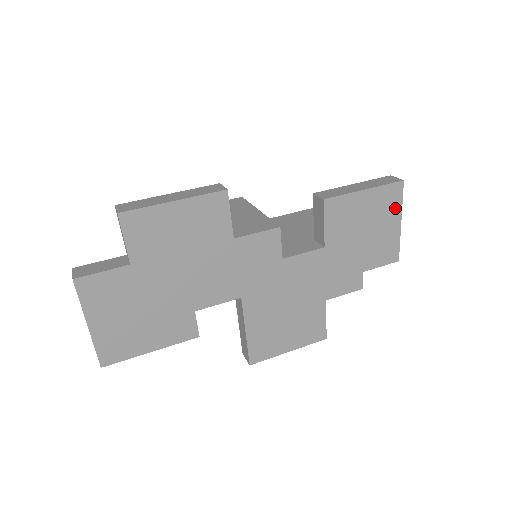
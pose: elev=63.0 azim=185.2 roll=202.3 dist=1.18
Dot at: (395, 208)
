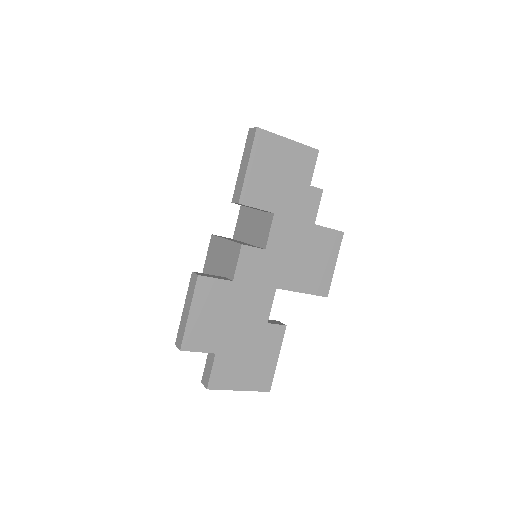
Dot at: (275, 142)
